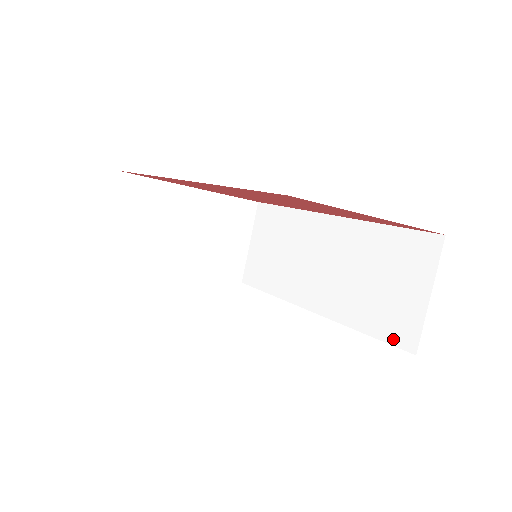
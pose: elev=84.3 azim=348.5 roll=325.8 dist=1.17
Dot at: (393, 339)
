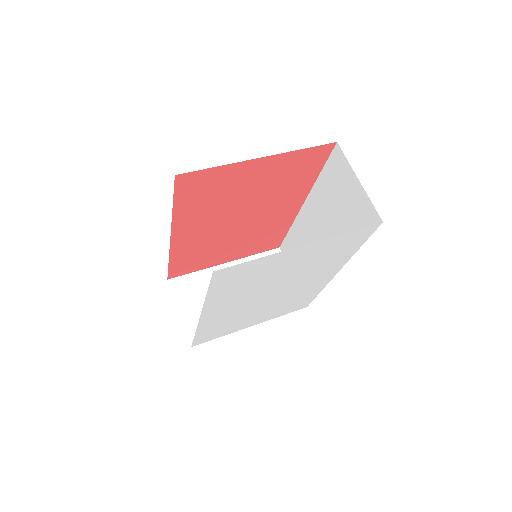
Dot at: occluded
